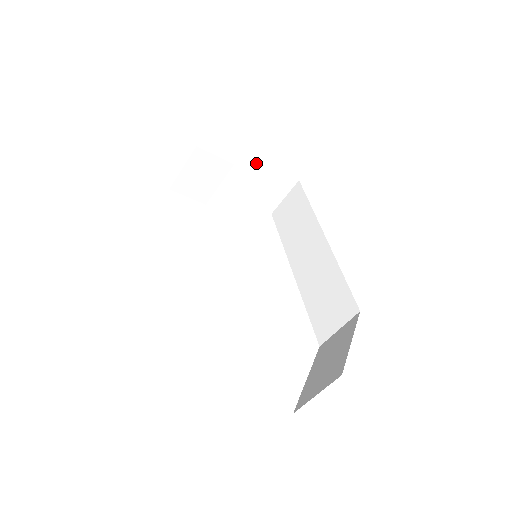
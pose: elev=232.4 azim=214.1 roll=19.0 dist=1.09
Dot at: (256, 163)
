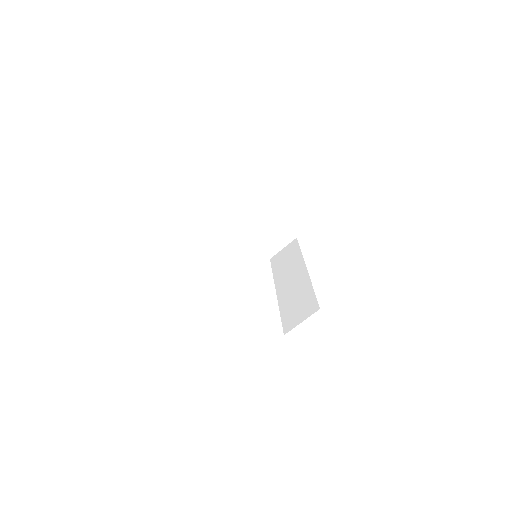
Dot at: (270, 214)
